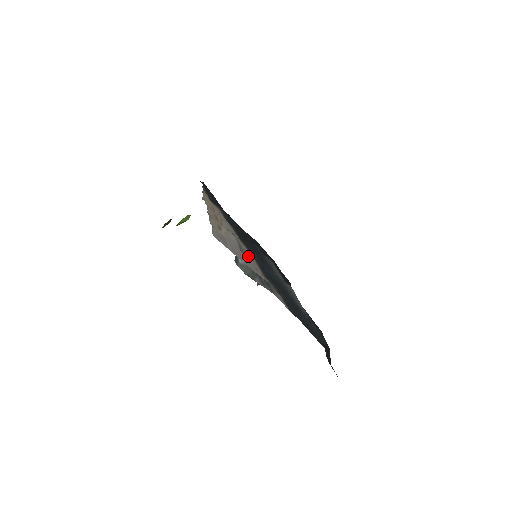
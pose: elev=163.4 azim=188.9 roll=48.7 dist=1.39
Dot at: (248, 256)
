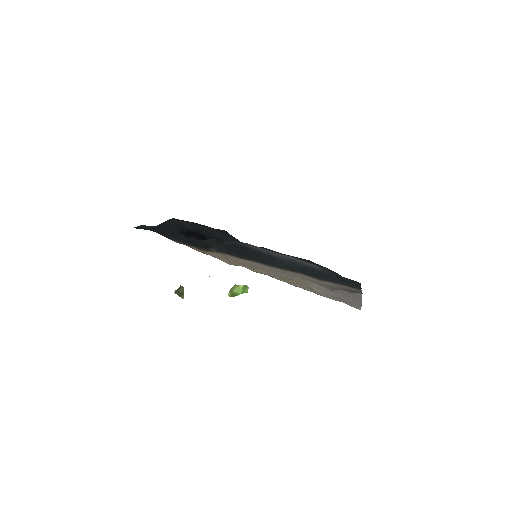
Dot at: (310, 280)
